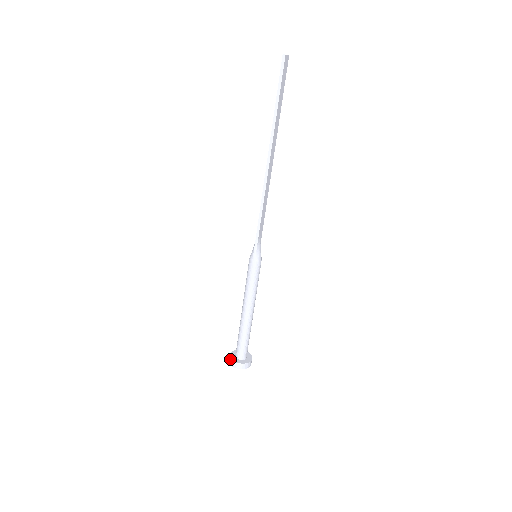
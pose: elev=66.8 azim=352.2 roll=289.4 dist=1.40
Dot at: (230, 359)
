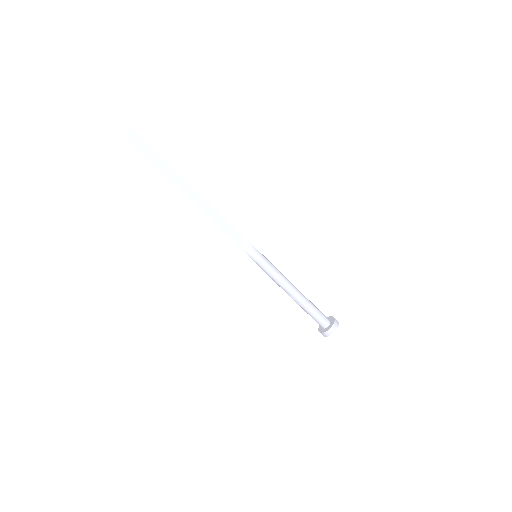
Dot at: (319, 328)
